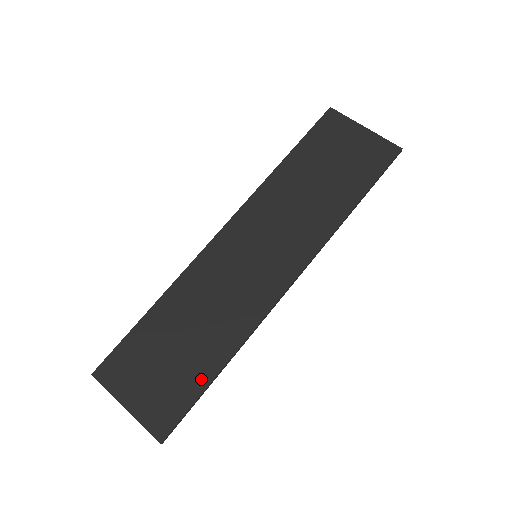
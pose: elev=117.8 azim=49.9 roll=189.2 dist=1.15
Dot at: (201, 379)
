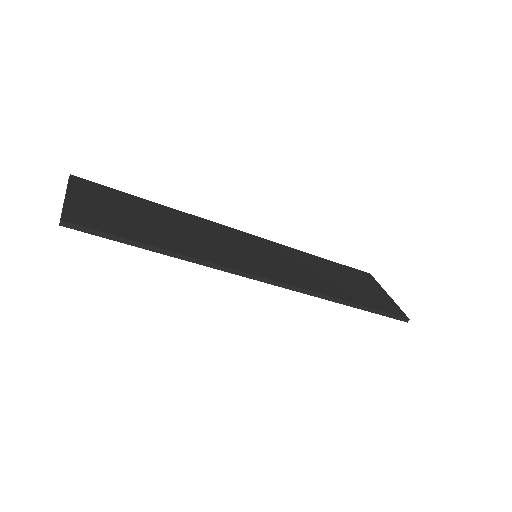
Dot at: (142, 238)
